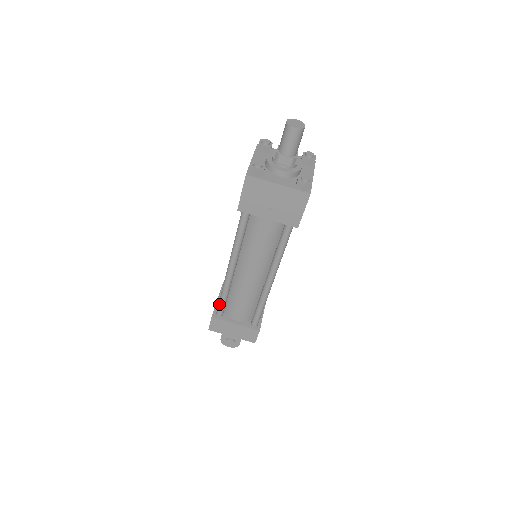
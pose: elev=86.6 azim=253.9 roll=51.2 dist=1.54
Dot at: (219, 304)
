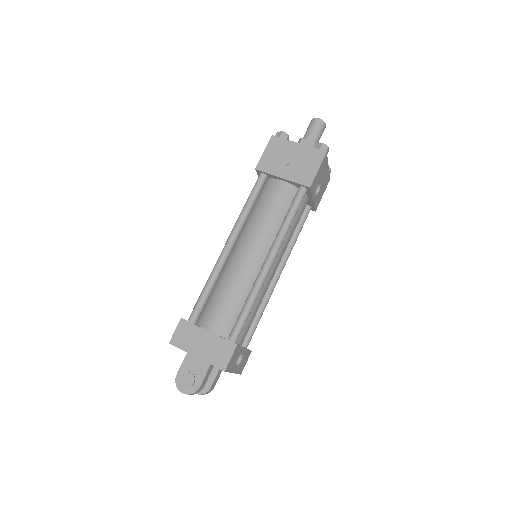
Dot at: (197, 301)
